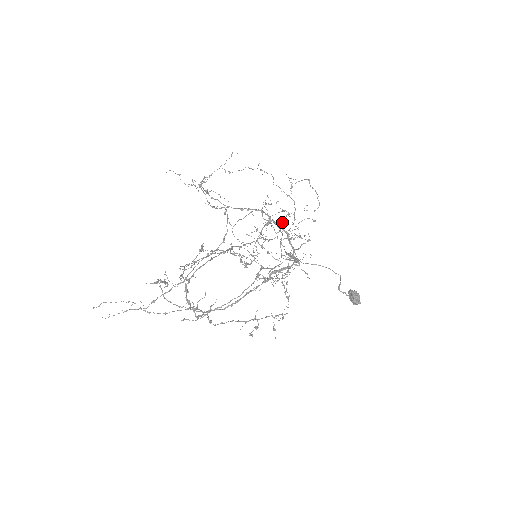
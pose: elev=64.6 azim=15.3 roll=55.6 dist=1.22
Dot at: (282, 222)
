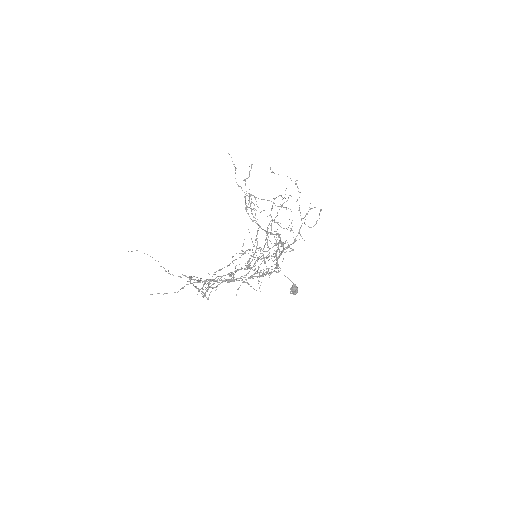
Dot at: occluded
